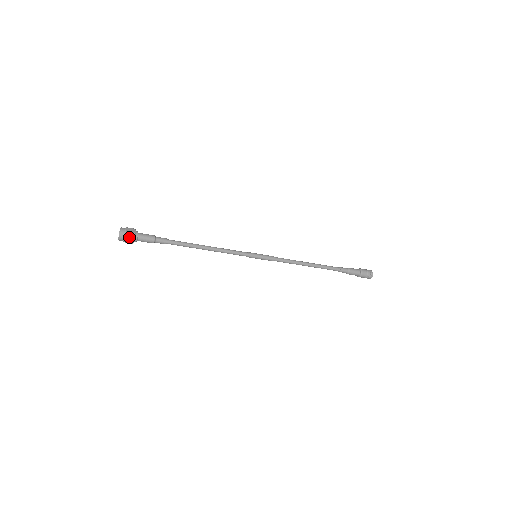
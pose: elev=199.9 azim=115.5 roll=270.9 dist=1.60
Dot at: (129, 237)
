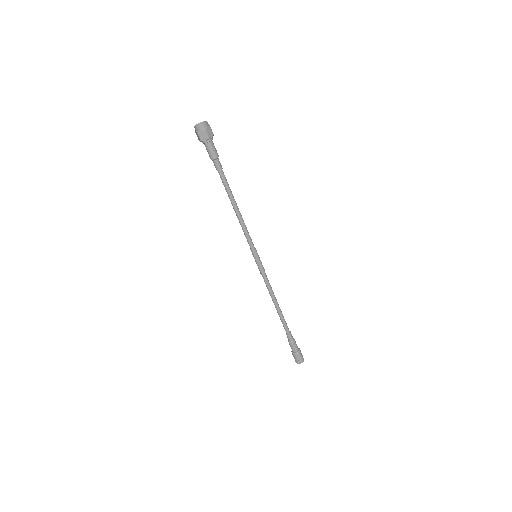
Dot at: (211, 129)
